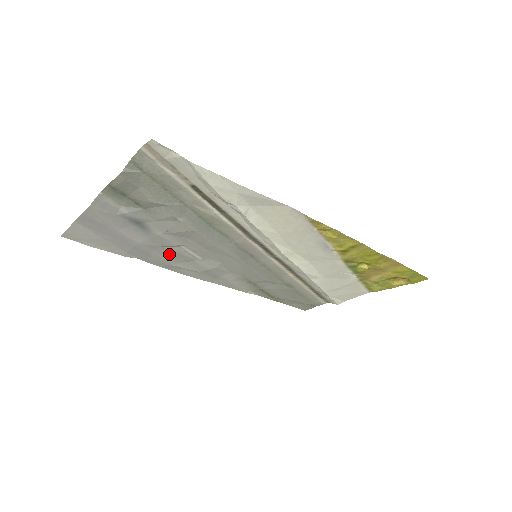
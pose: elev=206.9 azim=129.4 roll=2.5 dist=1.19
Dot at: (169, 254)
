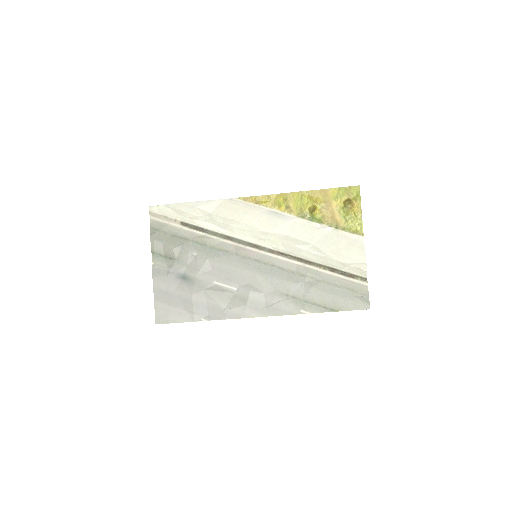
Dot at: (215, 296)
